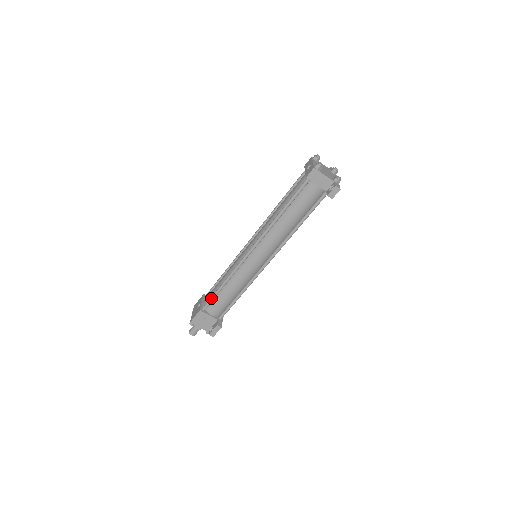
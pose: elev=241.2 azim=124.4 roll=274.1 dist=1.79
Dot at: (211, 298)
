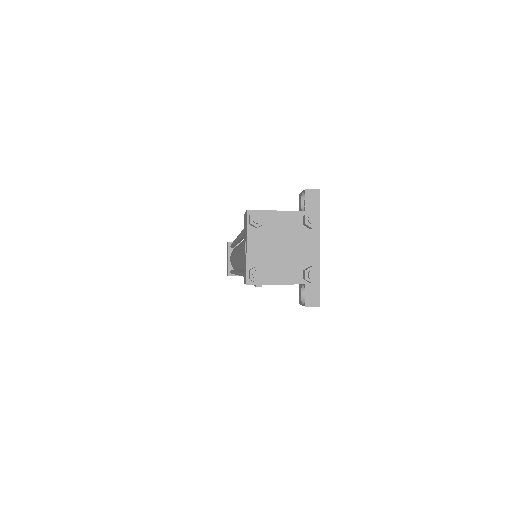
Dot at: occluded
